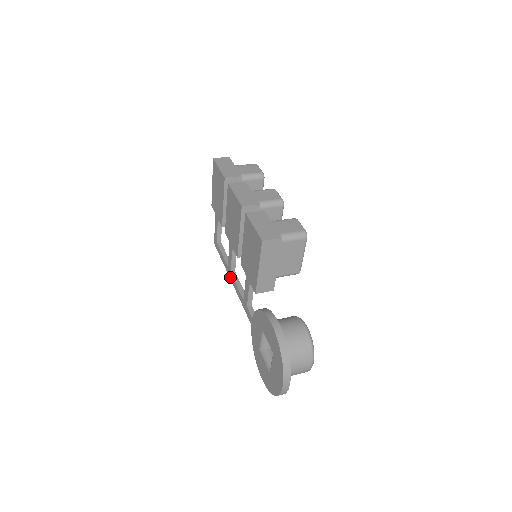
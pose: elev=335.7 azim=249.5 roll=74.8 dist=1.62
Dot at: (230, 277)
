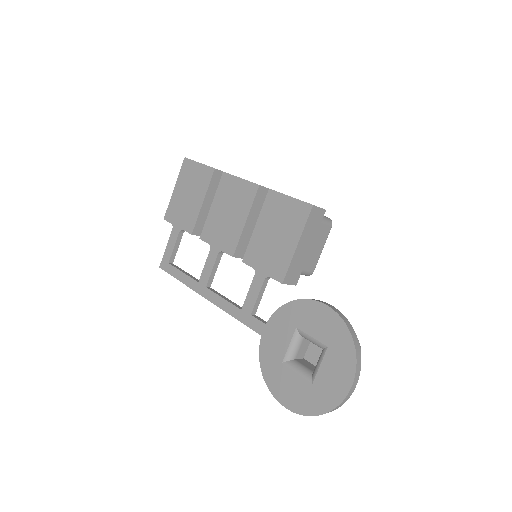
Dot at: (204, 294)
